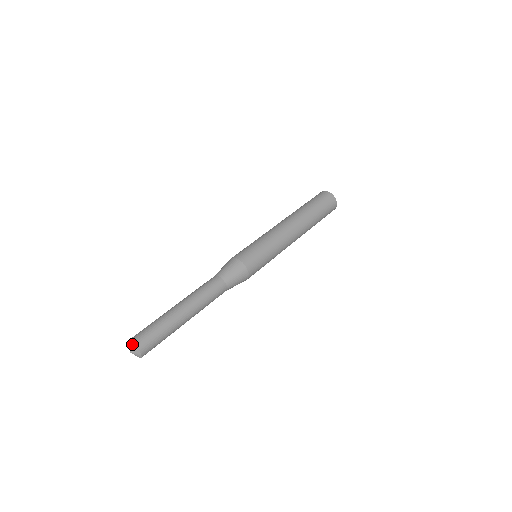
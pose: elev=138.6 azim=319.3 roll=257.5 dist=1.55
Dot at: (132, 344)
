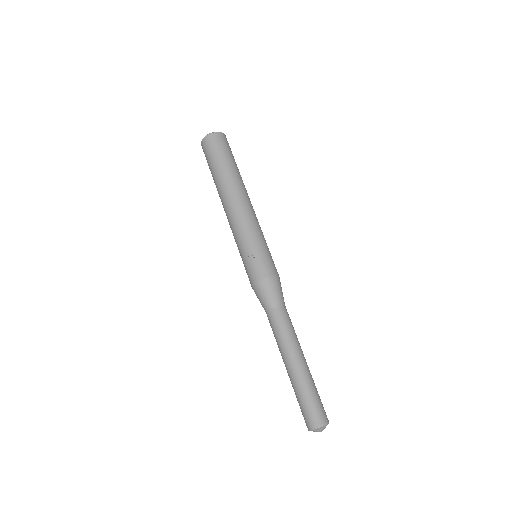
Dot at: occluded
